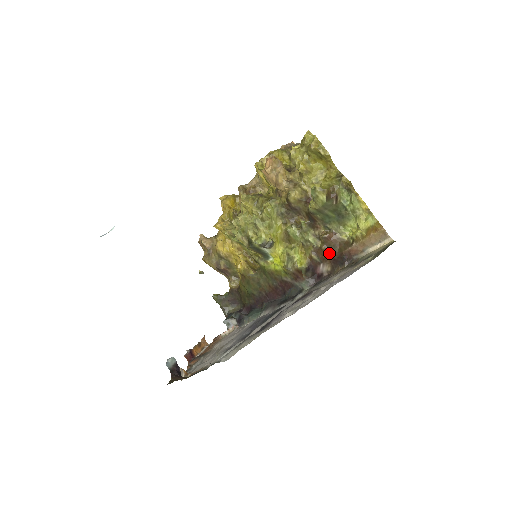
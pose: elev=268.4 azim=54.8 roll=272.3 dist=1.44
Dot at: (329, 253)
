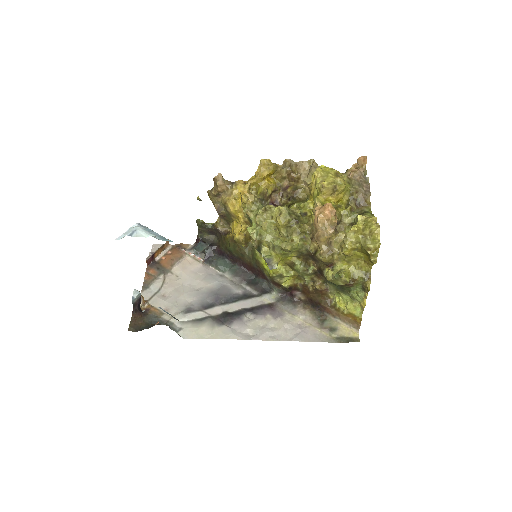
Dot at: (311, 295)
